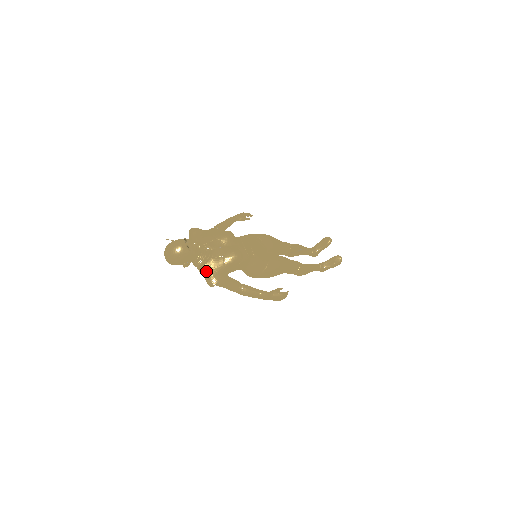
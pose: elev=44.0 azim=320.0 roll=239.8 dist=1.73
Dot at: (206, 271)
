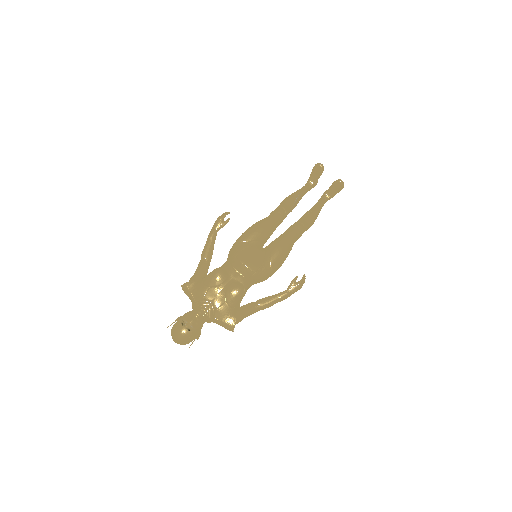
Dot at: (219, 322)
